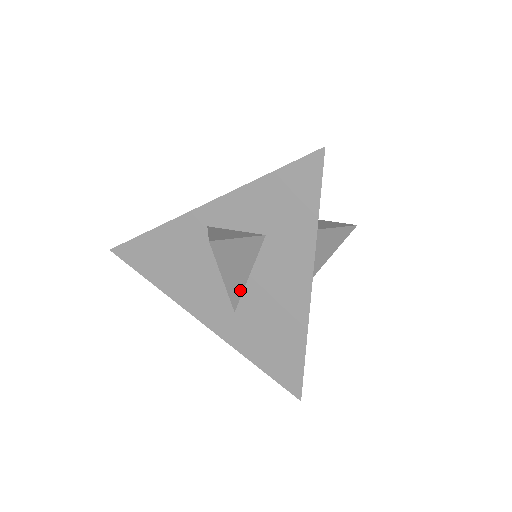
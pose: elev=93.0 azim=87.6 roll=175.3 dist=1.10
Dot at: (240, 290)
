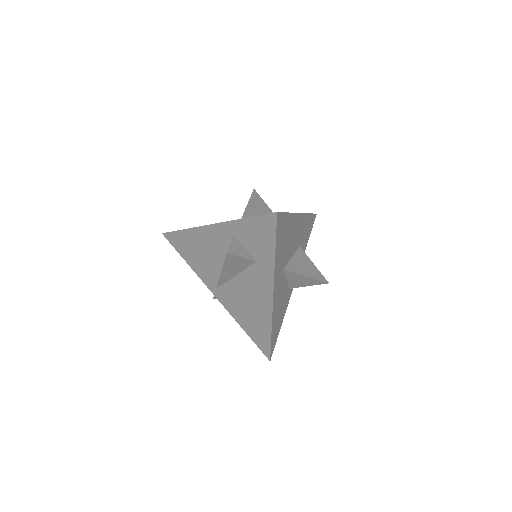
Dot at: occluded
